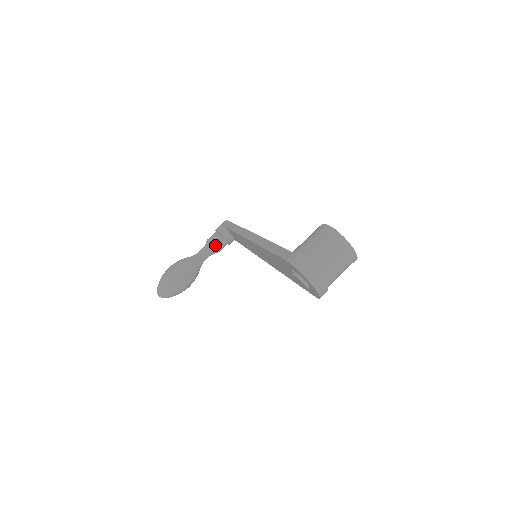
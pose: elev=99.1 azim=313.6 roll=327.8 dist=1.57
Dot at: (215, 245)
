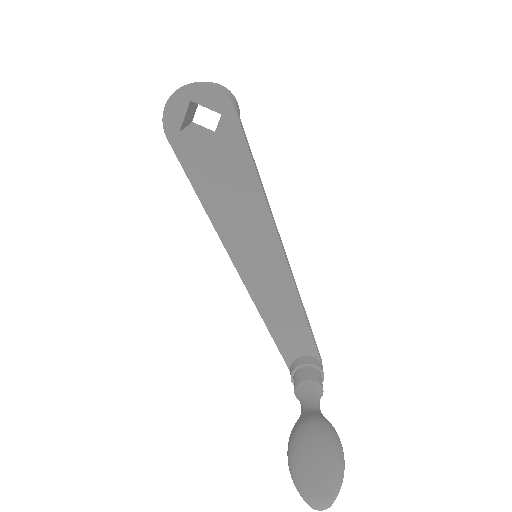
Dot at: (300, 381)
